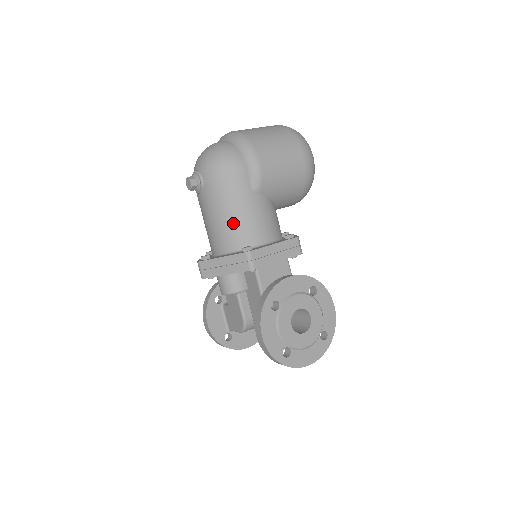
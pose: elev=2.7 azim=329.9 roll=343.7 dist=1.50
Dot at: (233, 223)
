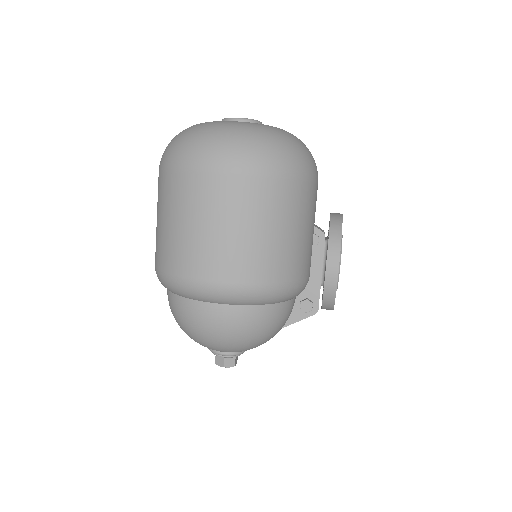
Dot at: occluded
